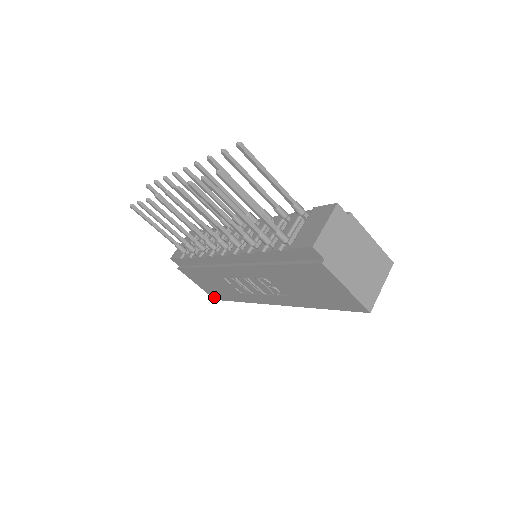
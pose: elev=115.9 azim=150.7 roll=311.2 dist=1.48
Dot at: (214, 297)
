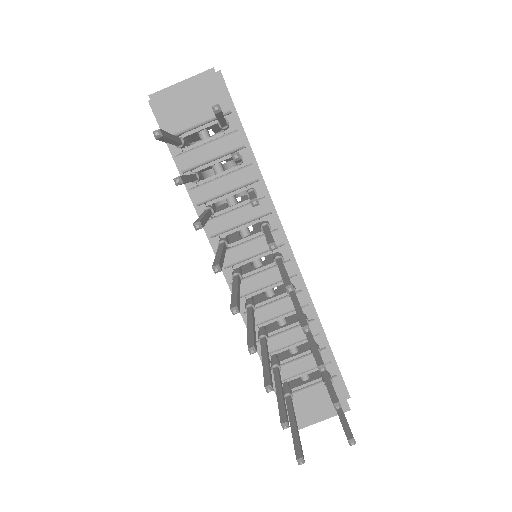
Dot at: occluded
